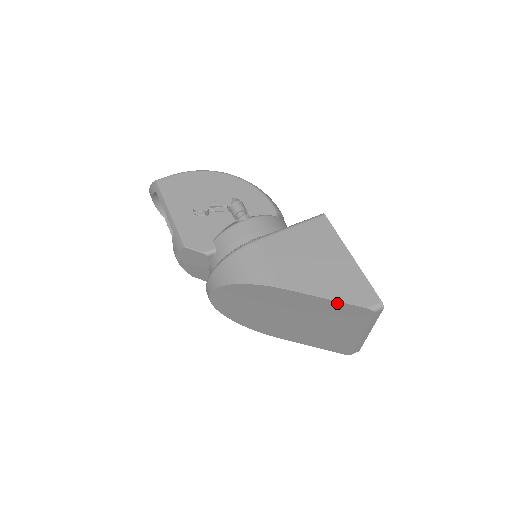
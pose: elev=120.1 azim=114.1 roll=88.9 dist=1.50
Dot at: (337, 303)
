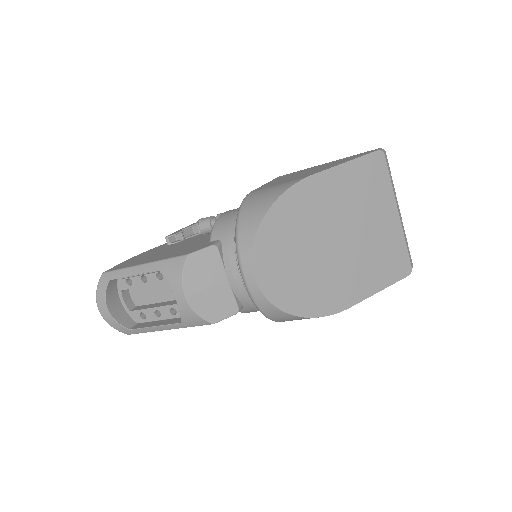
Dot at: (356, 163)
